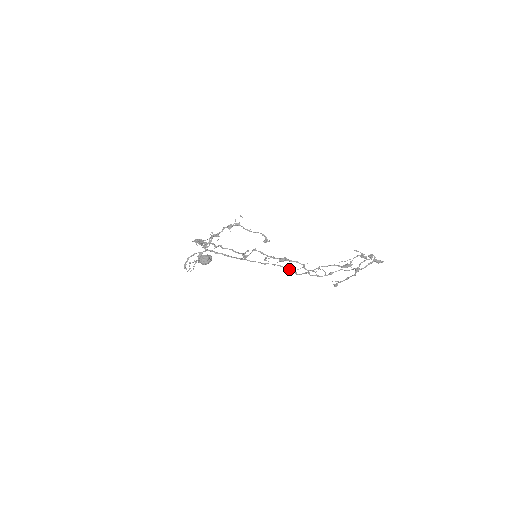
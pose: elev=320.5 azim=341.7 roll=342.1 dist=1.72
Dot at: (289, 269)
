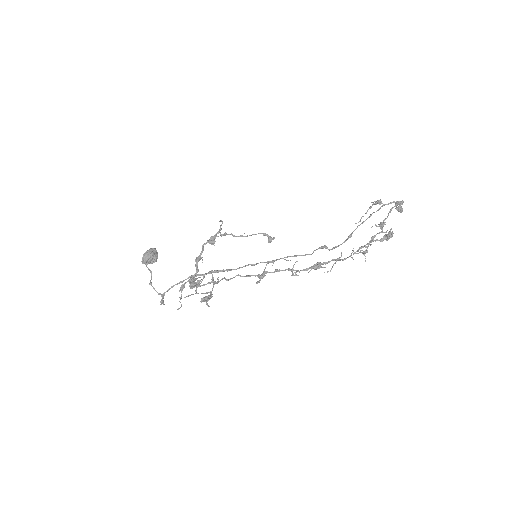
Dot at: (304, 255)
